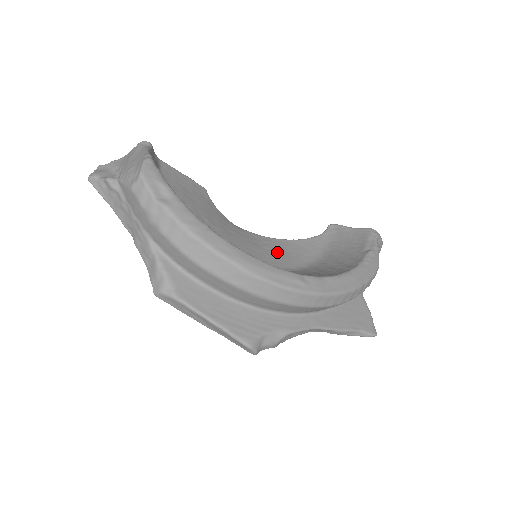
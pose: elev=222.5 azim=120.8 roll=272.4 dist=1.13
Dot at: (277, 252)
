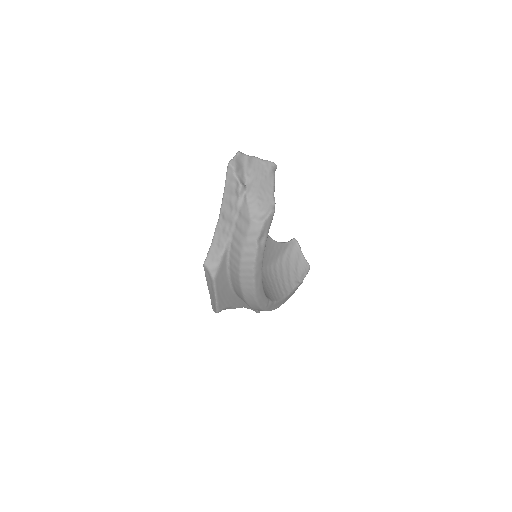
Dot at: occluded
